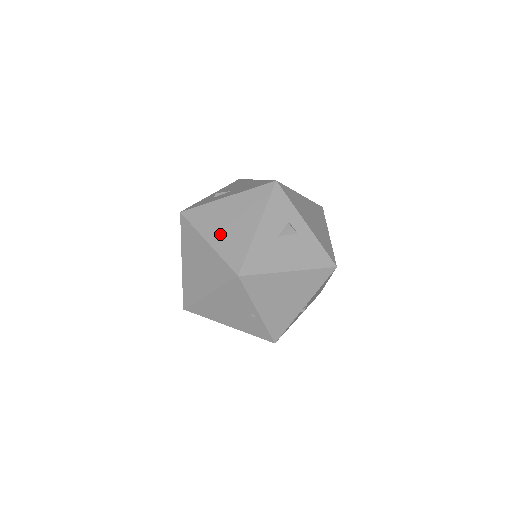
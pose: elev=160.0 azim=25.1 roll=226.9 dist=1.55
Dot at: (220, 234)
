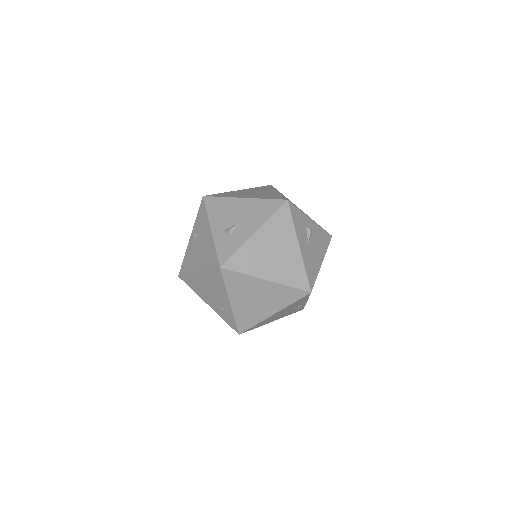
Dot at: (273, 268)
